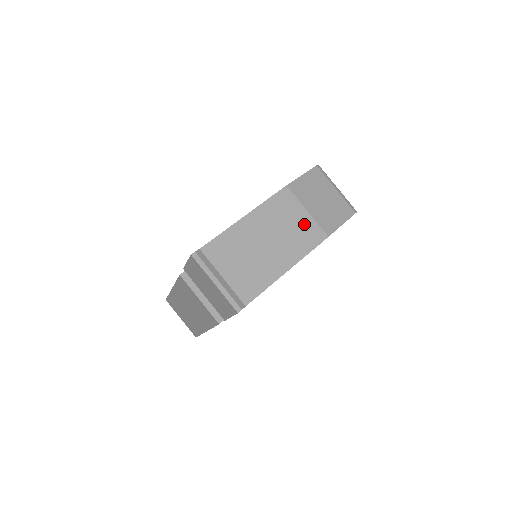
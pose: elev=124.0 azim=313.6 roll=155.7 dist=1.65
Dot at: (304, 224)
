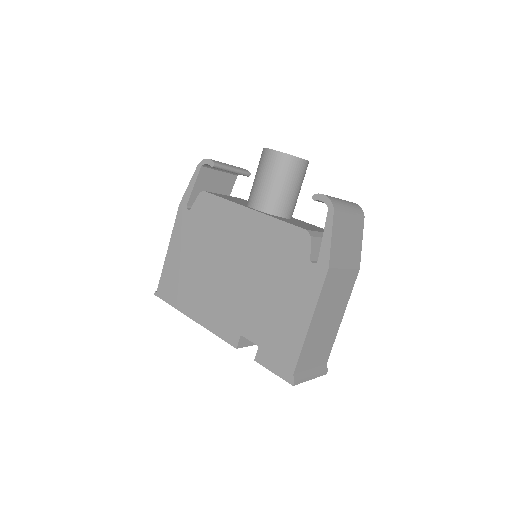
Dot at: (345, 280)
